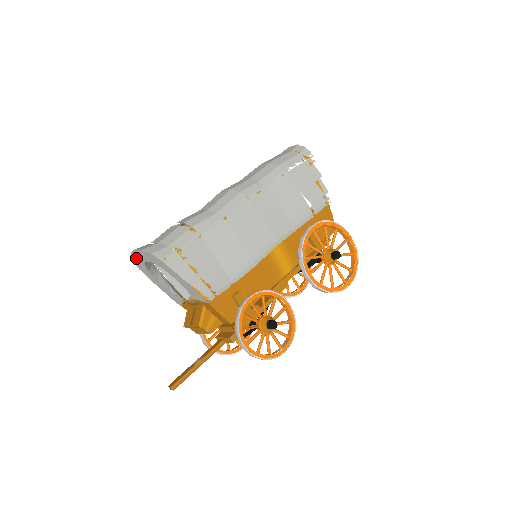
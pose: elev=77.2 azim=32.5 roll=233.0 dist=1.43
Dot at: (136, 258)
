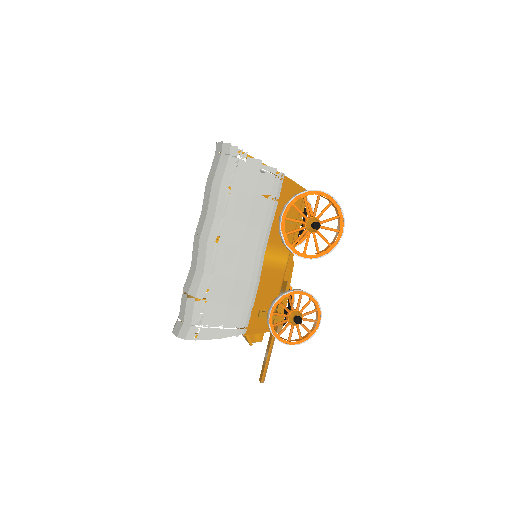
Dot at: occluded
